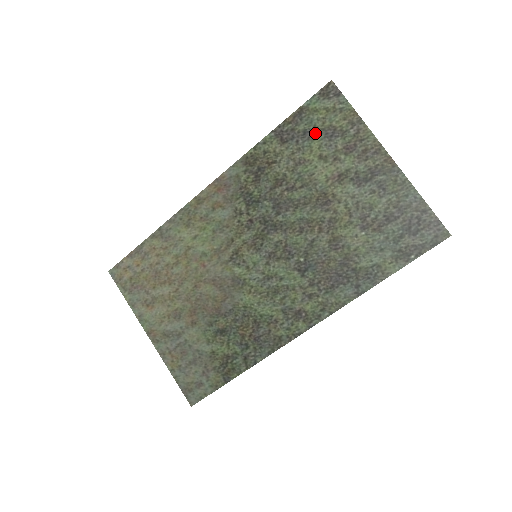
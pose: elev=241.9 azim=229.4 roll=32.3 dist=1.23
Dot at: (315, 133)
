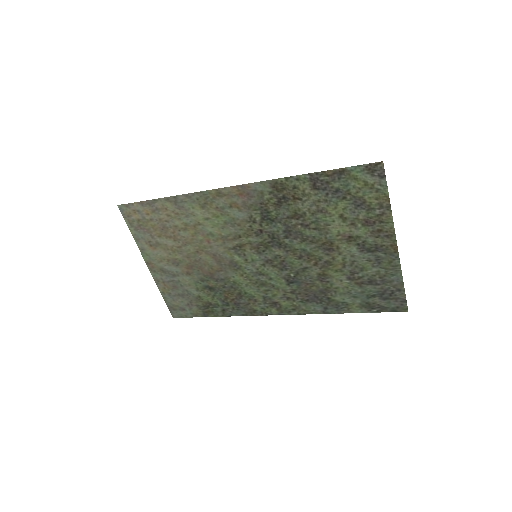
Dot at: (346, 196)
